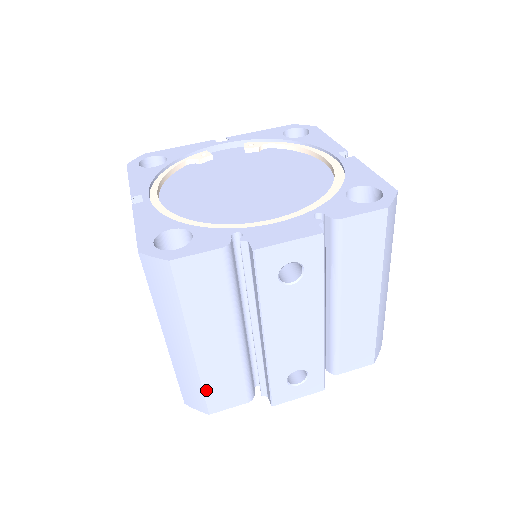
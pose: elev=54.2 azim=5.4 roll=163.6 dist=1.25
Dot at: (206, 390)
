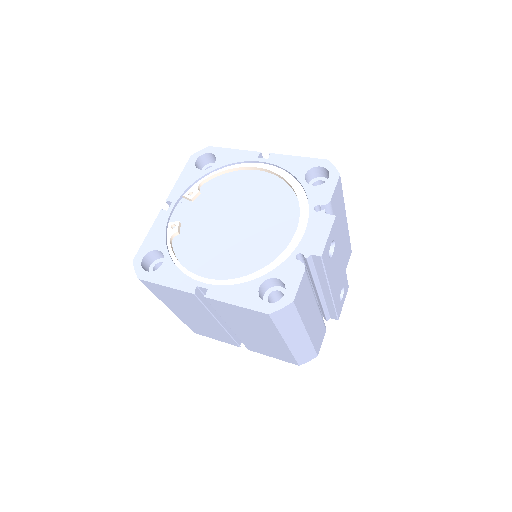
Dot at: (314, 346)
